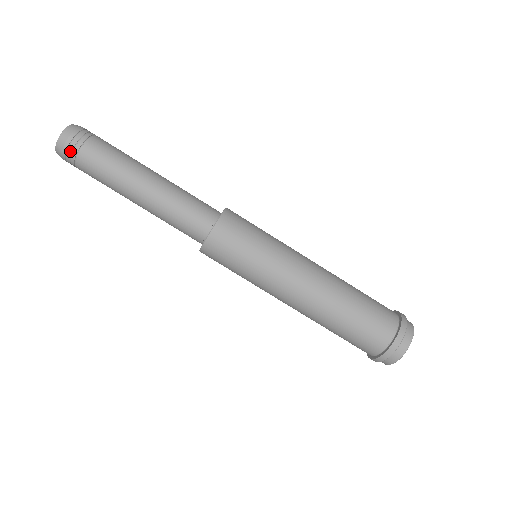
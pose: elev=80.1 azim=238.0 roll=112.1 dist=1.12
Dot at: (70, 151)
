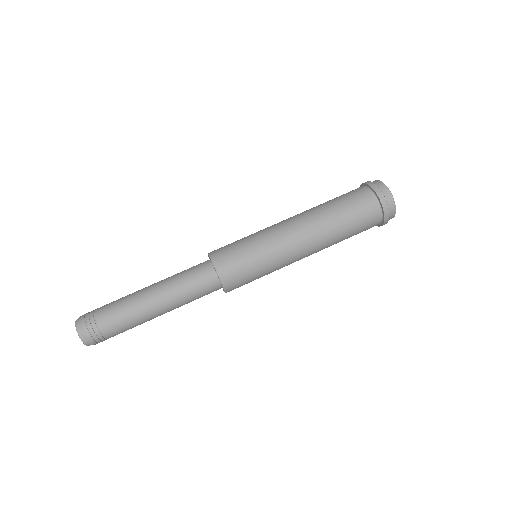
Dot at: (87, 315)
